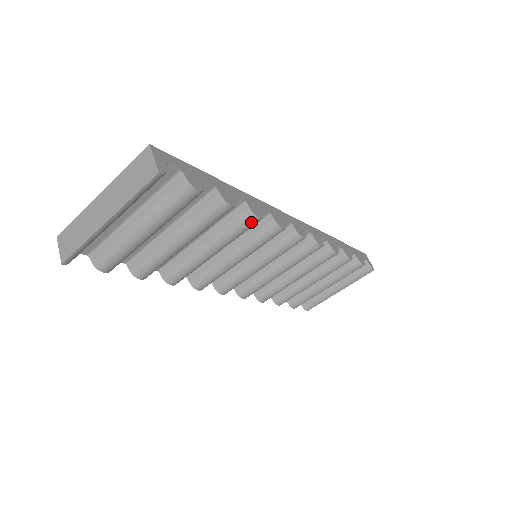
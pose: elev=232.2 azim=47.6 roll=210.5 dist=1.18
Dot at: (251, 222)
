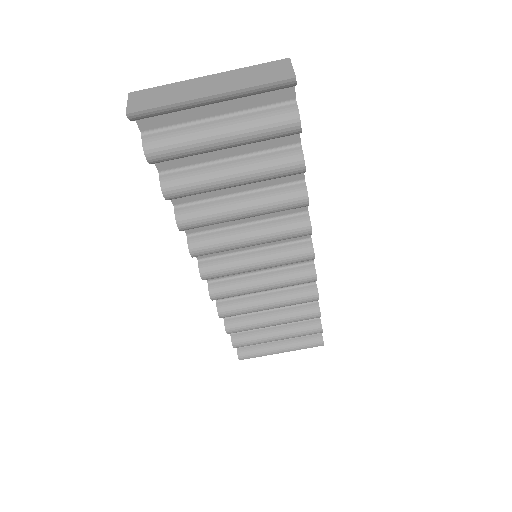
Dot at: (300, 202)
